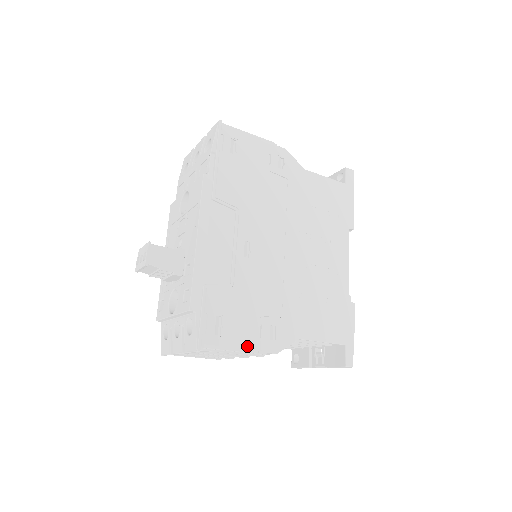
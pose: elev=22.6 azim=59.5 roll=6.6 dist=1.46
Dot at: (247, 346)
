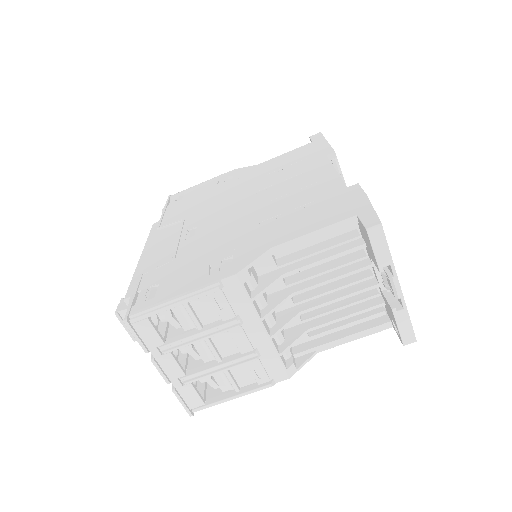
Dot at: (191, 289)
